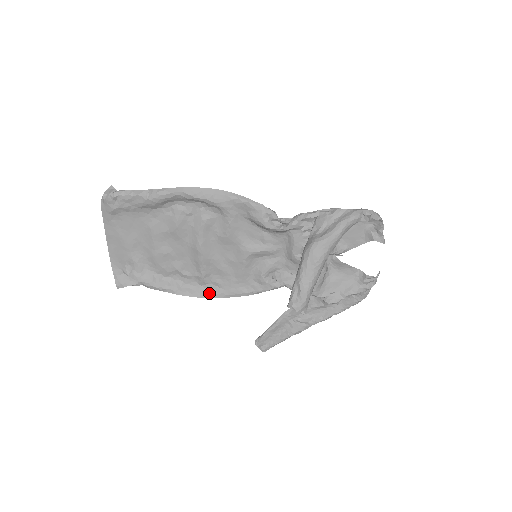
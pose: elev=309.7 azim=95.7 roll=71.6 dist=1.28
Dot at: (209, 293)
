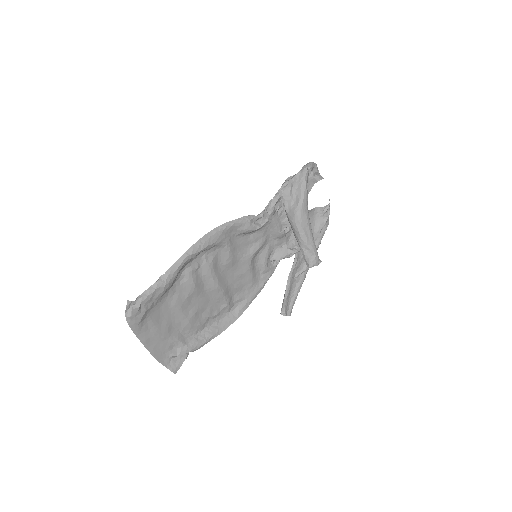
Dot at: (238, 311)
